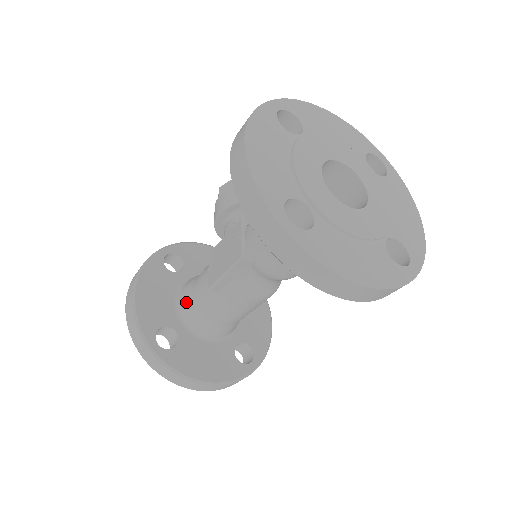
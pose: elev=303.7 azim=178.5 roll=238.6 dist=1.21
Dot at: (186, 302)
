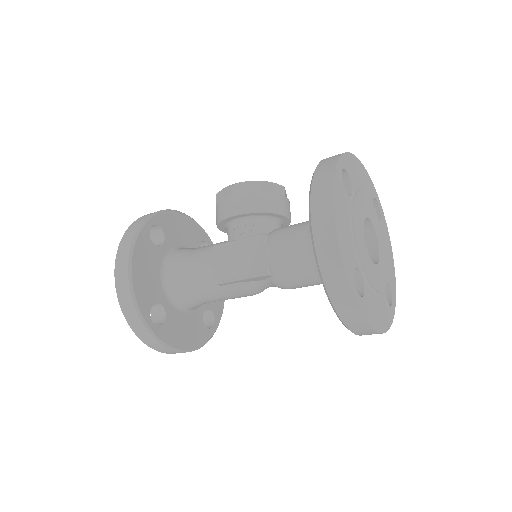
Dot at: (175, 281)
